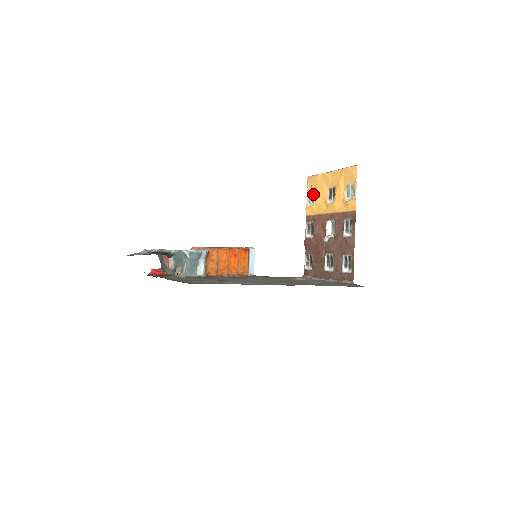
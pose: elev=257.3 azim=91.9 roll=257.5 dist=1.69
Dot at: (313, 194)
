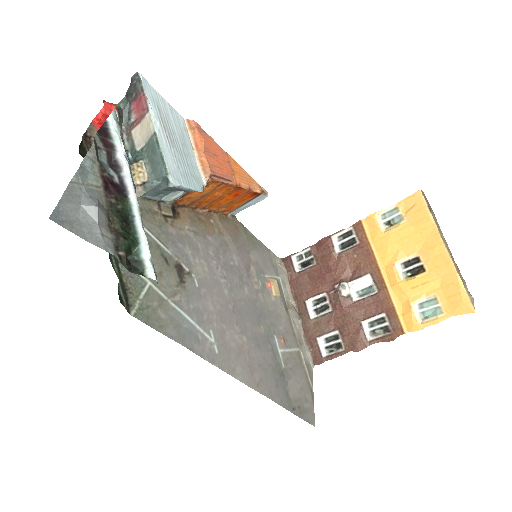
Dot at: (398, 219)
